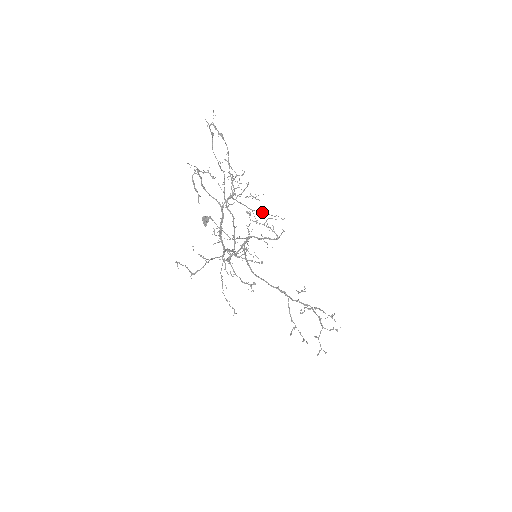
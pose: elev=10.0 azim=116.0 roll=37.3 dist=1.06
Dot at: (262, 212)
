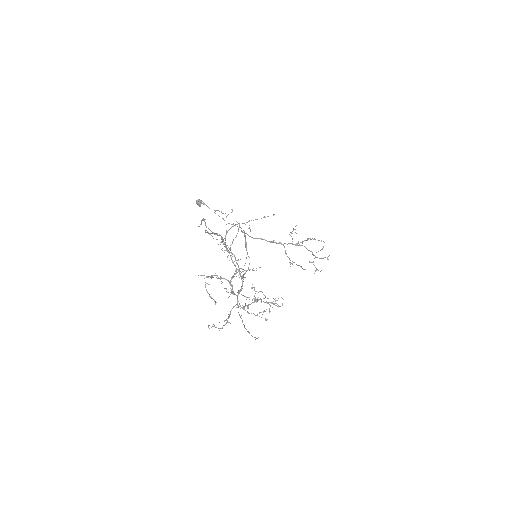
Dot at: (253, 220)
